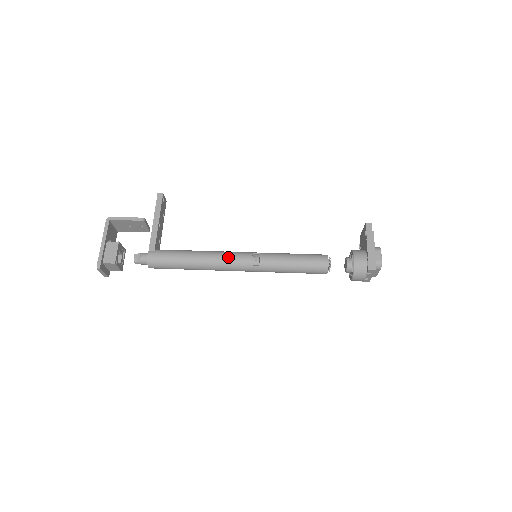
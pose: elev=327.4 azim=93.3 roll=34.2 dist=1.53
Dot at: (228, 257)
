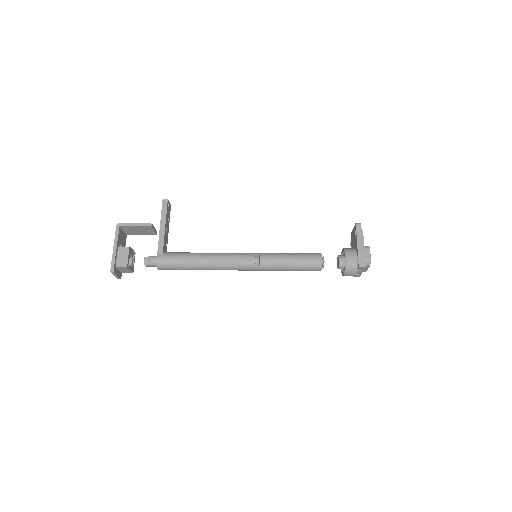
Dot at: (231, 258)
